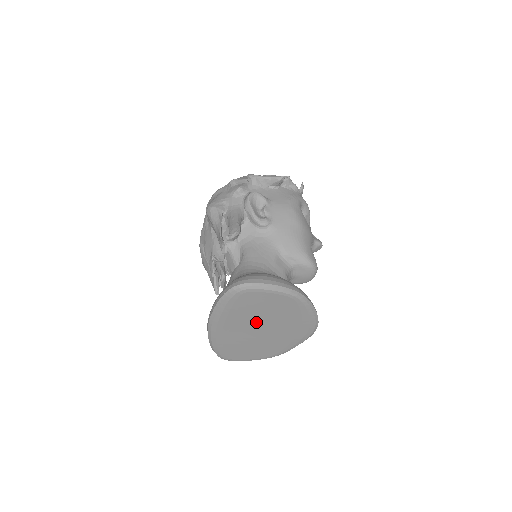
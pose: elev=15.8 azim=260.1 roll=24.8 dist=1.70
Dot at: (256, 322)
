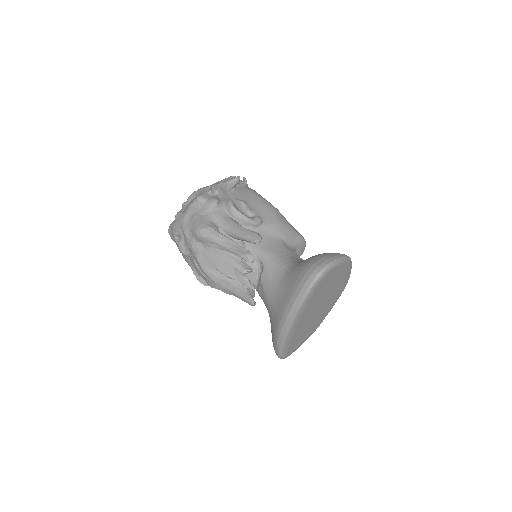
Dot at: (319, 302)
